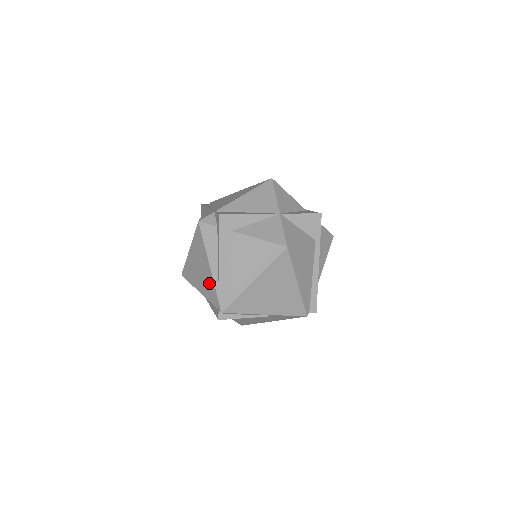
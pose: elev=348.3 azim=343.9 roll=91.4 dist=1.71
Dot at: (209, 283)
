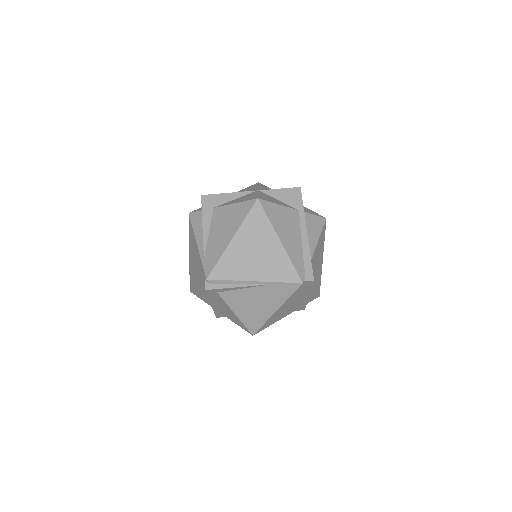
Dot at: (198, 262)
